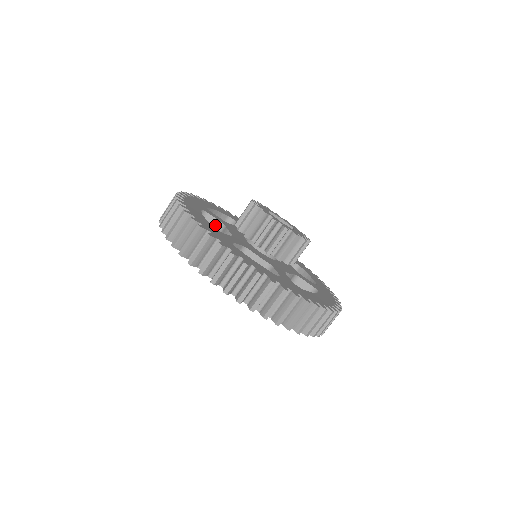
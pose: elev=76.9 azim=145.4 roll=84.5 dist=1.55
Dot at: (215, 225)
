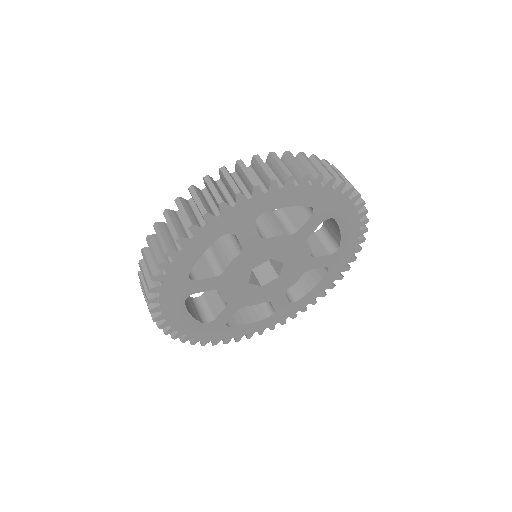
Dot at: occluded
